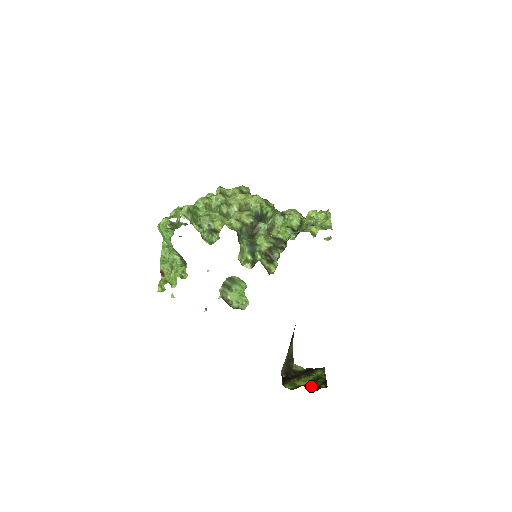
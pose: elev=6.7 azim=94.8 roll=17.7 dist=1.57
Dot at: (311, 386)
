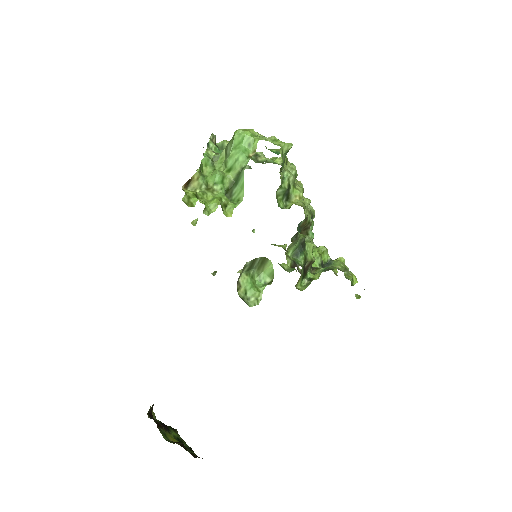
Dot at: occluded
